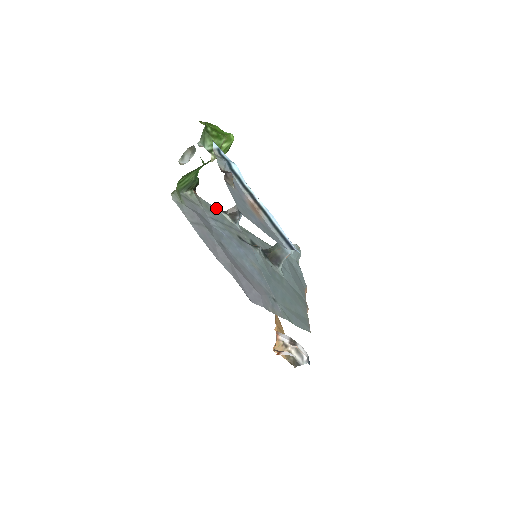
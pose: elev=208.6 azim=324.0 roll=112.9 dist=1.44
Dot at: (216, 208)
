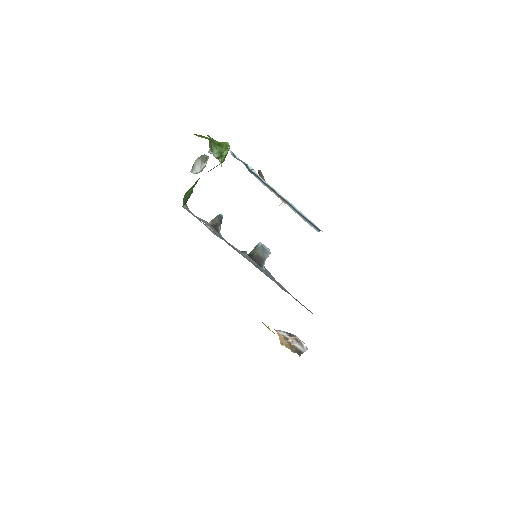
Dot at: occluded
